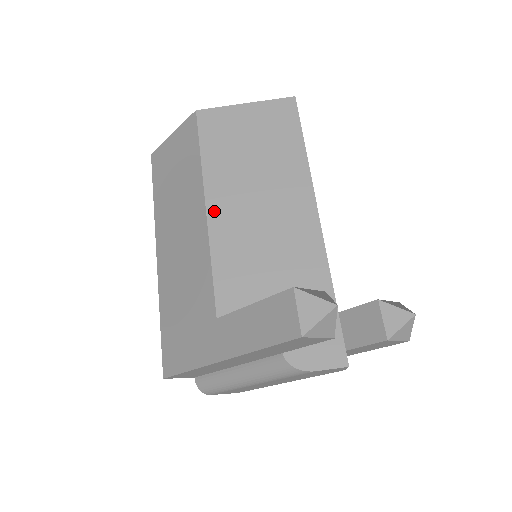
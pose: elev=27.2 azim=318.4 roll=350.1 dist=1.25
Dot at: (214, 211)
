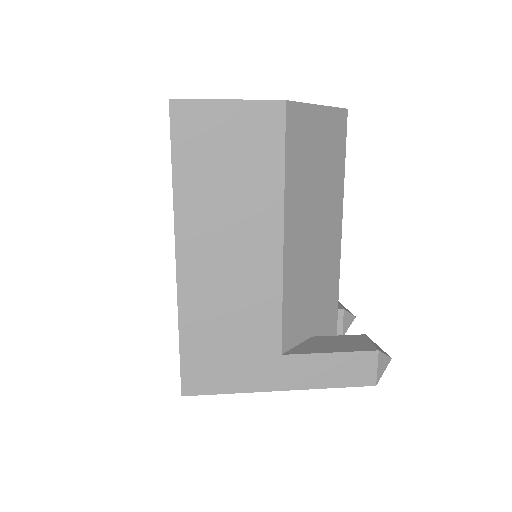
Dot at: (289, 244)
